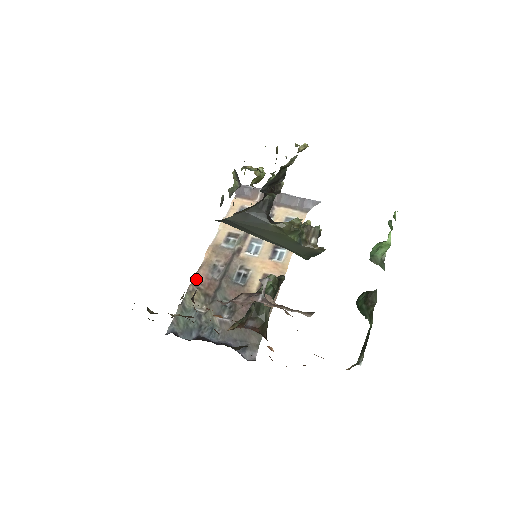
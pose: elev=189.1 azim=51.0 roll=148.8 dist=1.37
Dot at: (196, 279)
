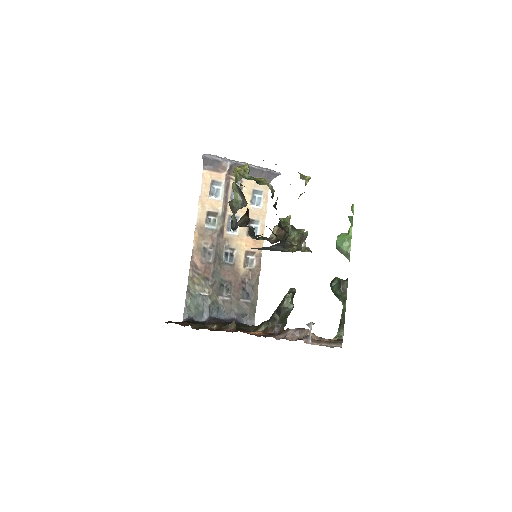
Dot at: (193, 265)
